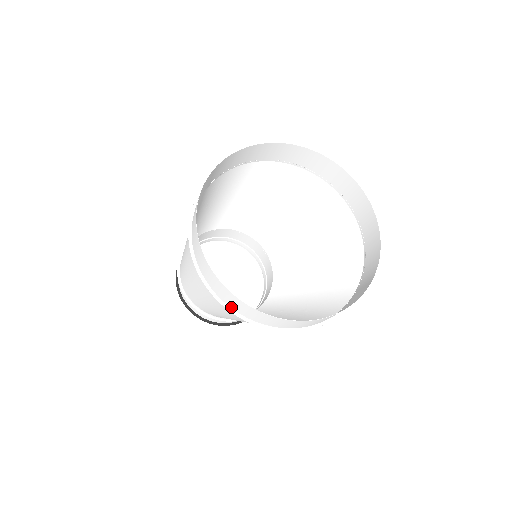
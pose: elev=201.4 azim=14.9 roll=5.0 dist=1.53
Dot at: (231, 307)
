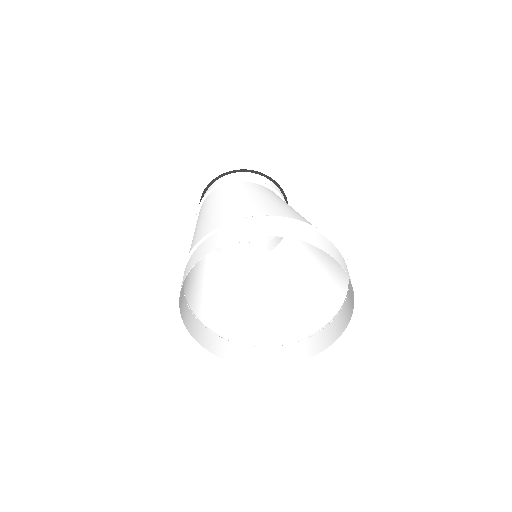
Dot at: (186, 302)
